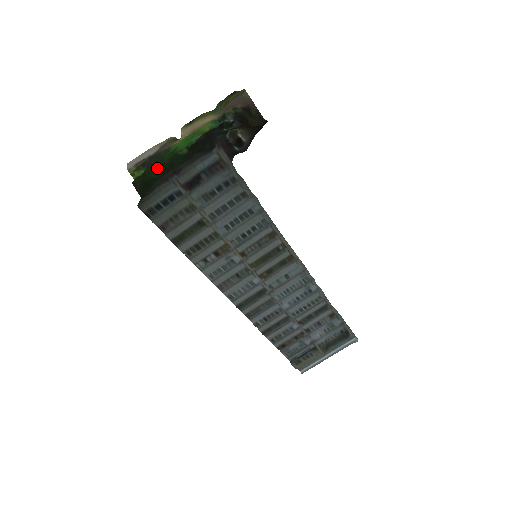
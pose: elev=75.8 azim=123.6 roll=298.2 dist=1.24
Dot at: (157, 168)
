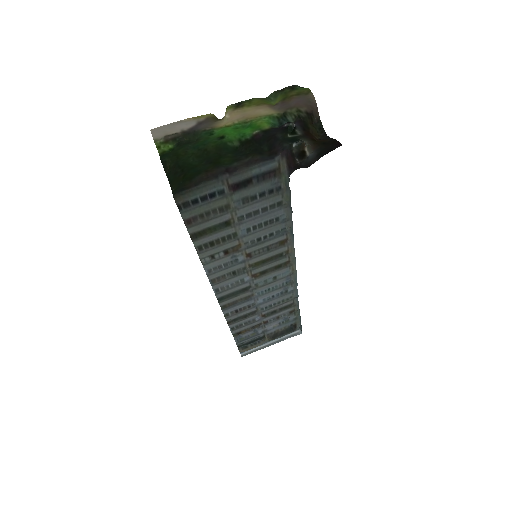
Dot at: (197, 153)
